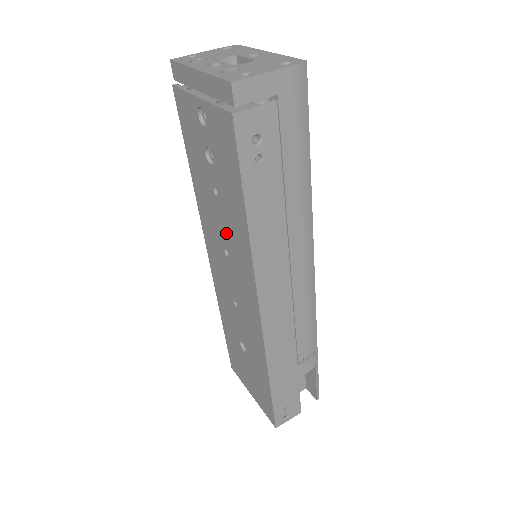
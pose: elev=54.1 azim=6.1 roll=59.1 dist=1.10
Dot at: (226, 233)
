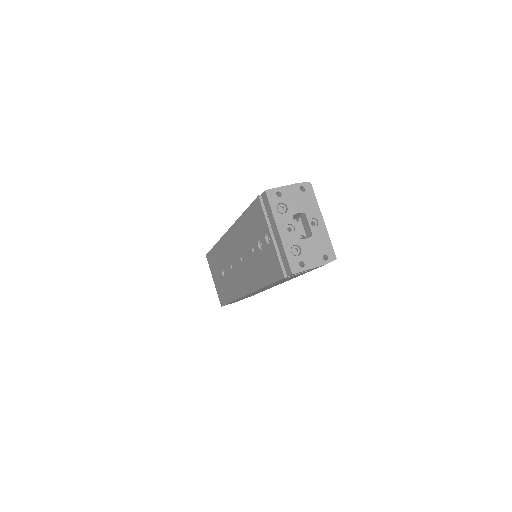
Dot at: (247, 261)
